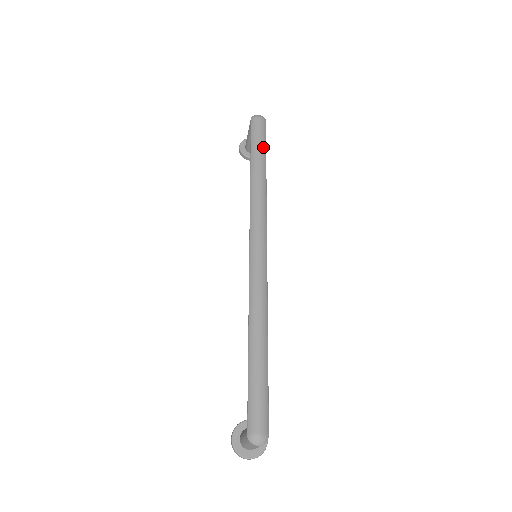
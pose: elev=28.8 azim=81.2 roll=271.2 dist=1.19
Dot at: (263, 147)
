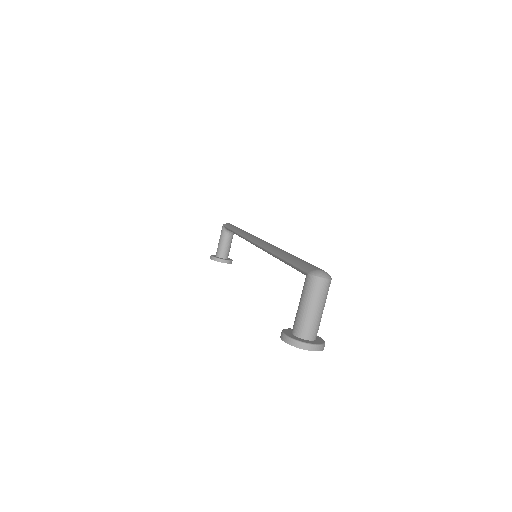
Dot at: occluded
